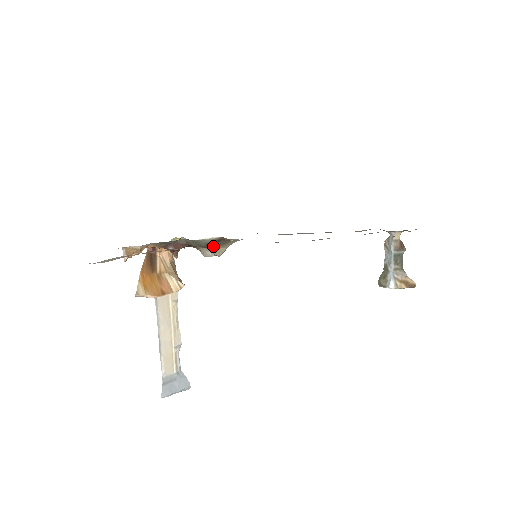
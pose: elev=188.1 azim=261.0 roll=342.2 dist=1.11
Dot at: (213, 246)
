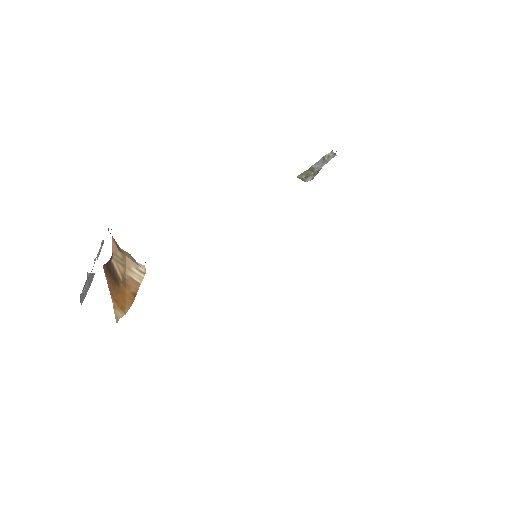
Dot at: occluded
